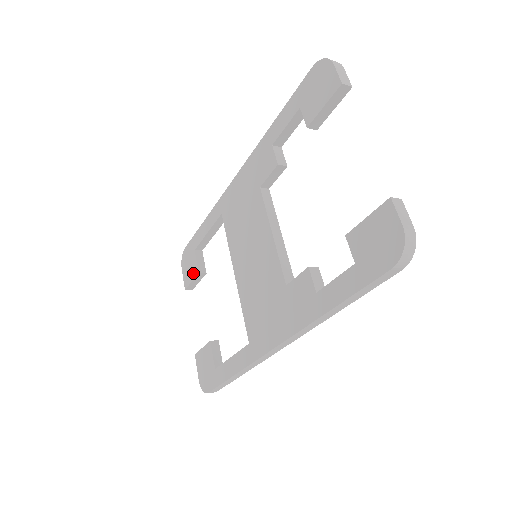
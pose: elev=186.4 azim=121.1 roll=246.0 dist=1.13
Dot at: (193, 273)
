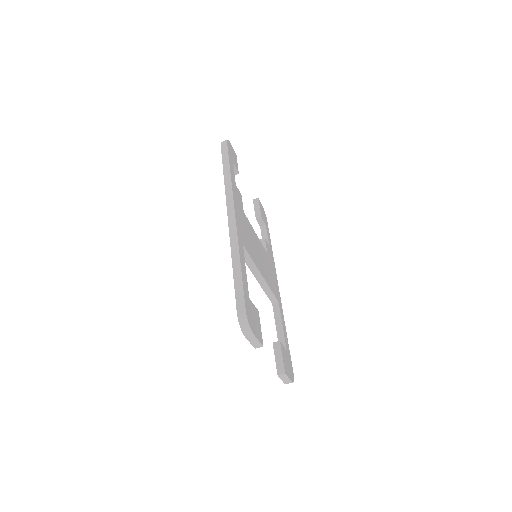
Dot at: occluded
